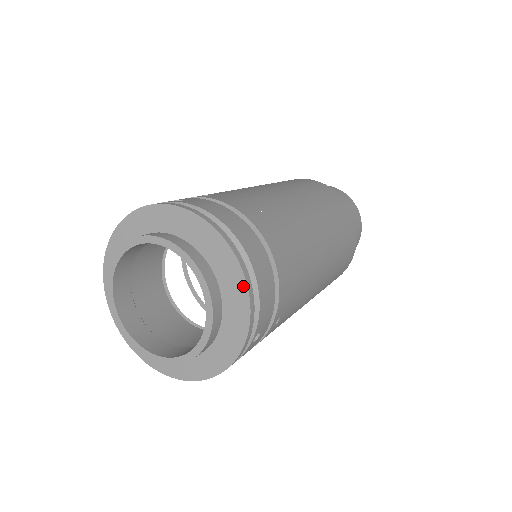
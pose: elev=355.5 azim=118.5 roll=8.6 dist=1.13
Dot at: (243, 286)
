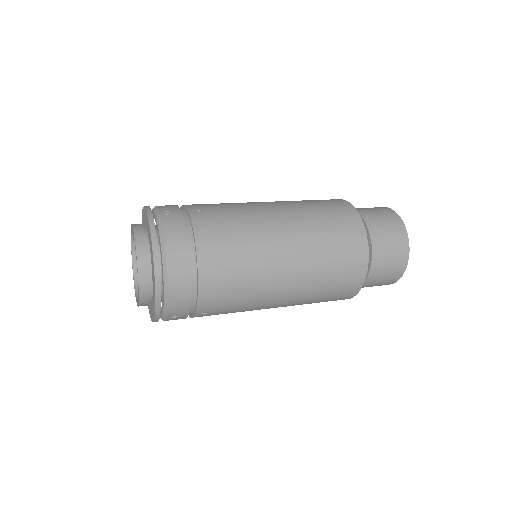
Dot at: (155, 289)
